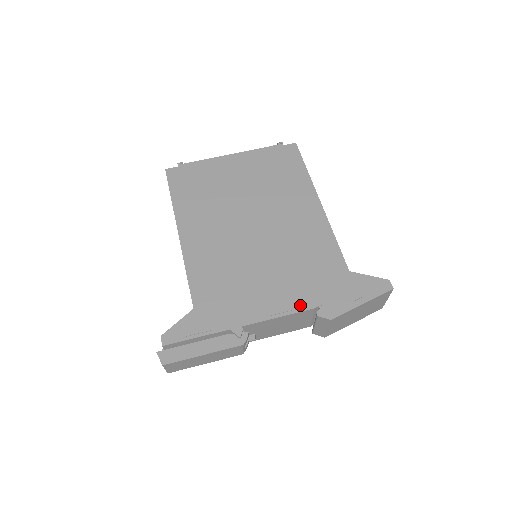
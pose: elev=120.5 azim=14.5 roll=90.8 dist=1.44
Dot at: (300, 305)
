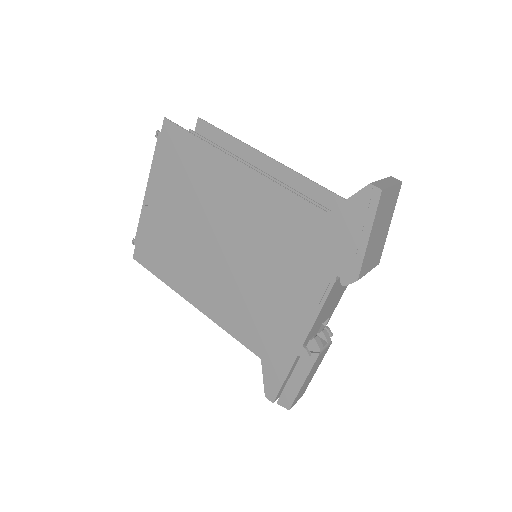
Dot at: (322, 289)
